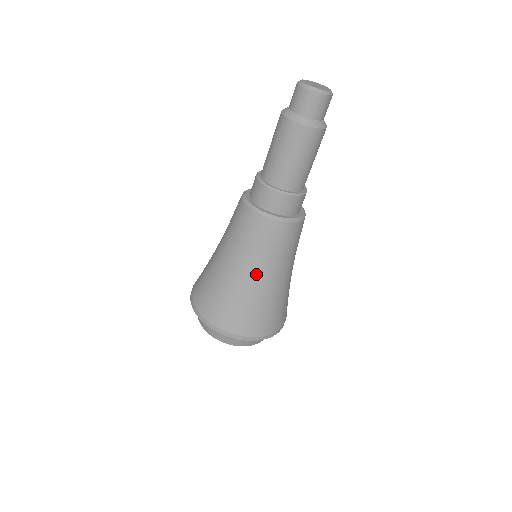
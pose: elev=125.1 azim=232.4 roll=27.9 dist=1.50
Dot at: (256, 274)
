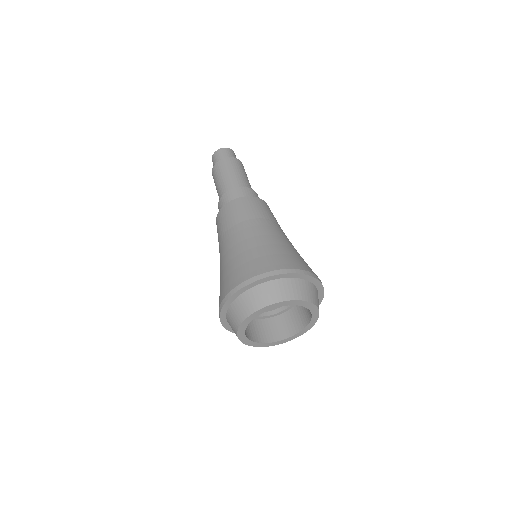
Dot at: (279, 231)
